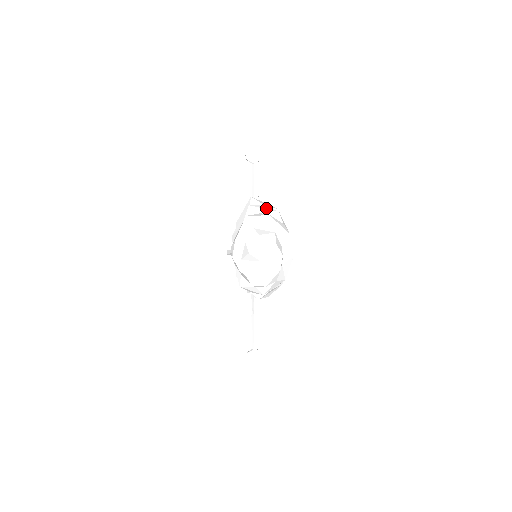
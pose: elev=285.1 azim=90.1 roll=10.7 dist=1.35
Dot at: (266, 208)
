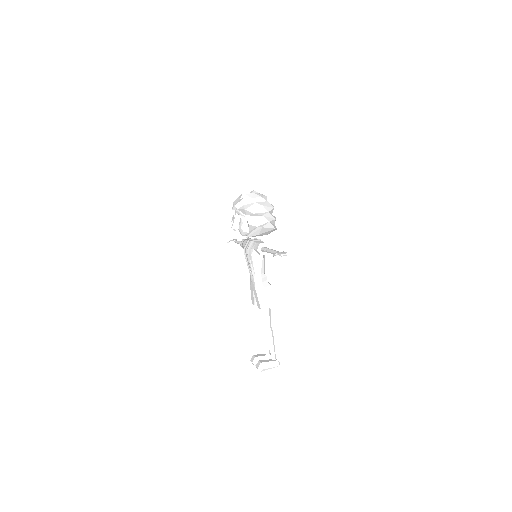
Dot at: occluded
